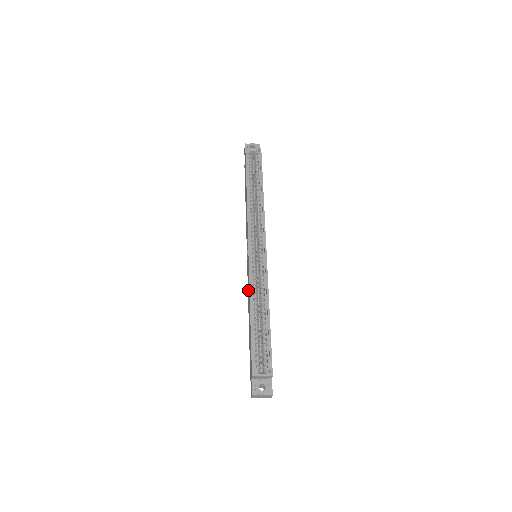
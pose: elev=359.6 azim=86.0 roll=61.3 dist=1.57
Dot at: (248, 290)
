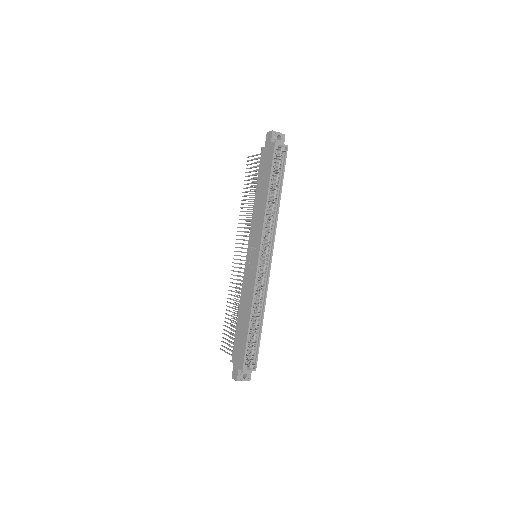
Dot at: (246, 291)
